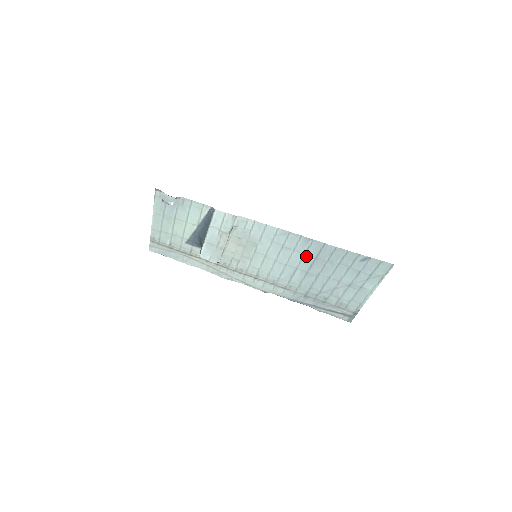
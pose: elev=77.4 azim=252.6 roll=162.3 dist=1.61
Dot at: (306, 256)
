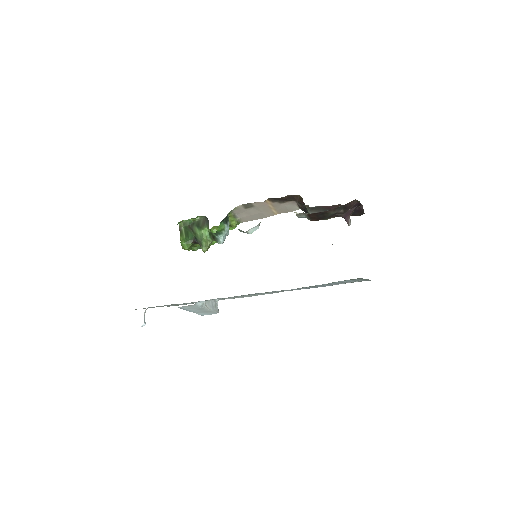
Dot at: occluded
